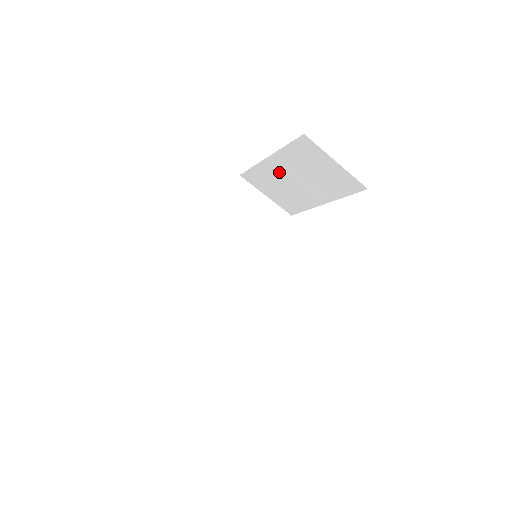
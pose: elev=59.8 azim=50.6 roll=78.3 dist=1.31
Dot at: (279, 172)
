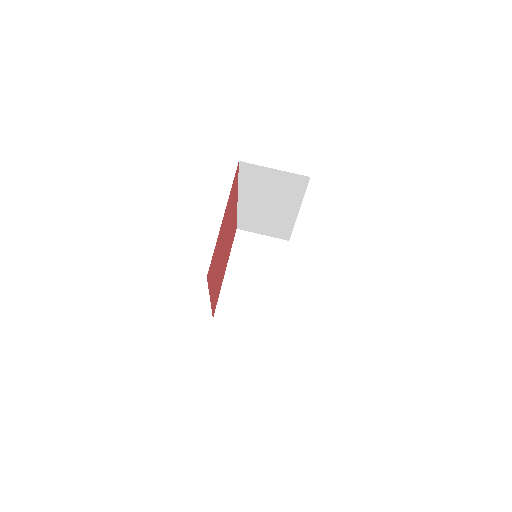
Dot at: (238, 281)
